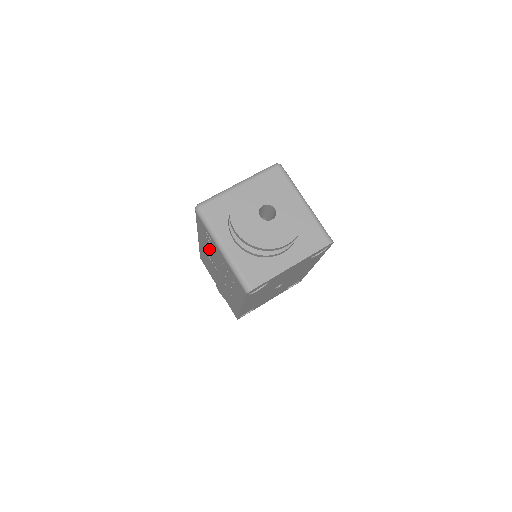
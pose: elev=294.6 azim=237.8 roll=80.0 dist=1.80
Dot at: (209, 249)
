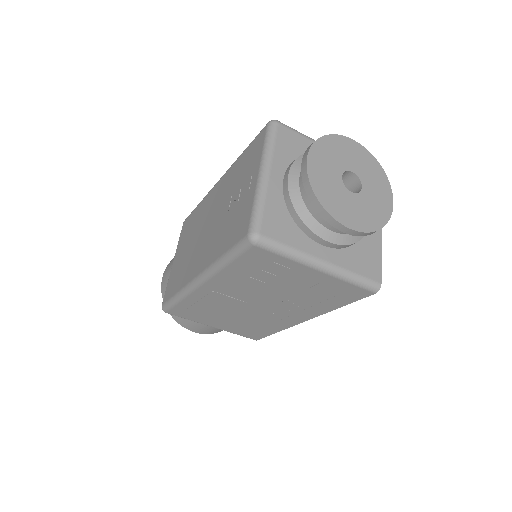
Dot at: (251, 284)
